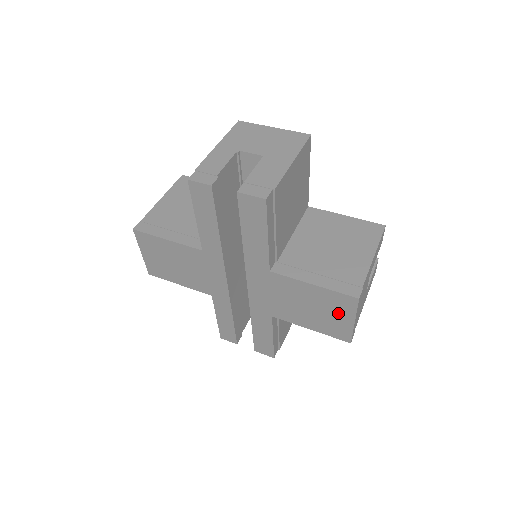
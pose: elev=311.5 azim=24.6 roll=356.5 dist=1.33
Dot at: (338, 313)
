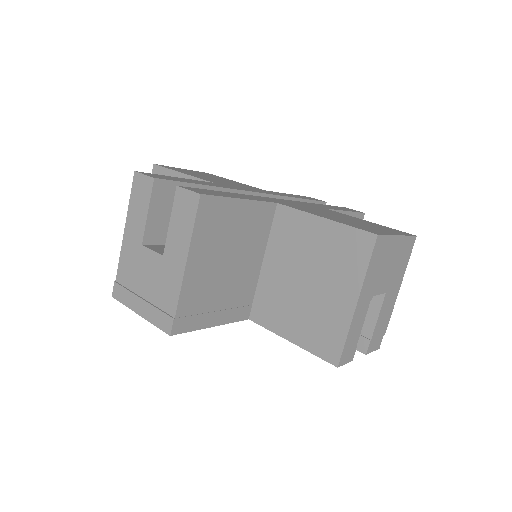
Dot at: occluded
